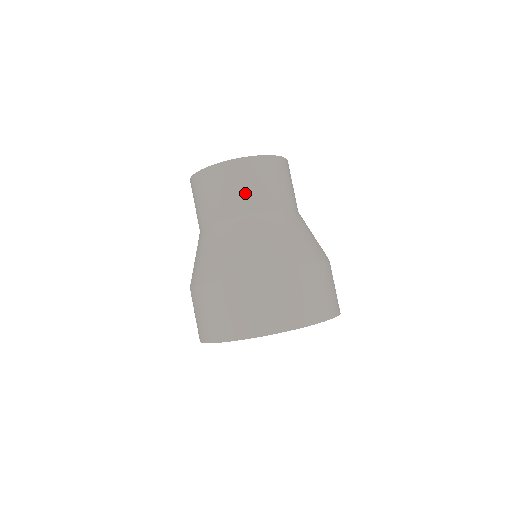
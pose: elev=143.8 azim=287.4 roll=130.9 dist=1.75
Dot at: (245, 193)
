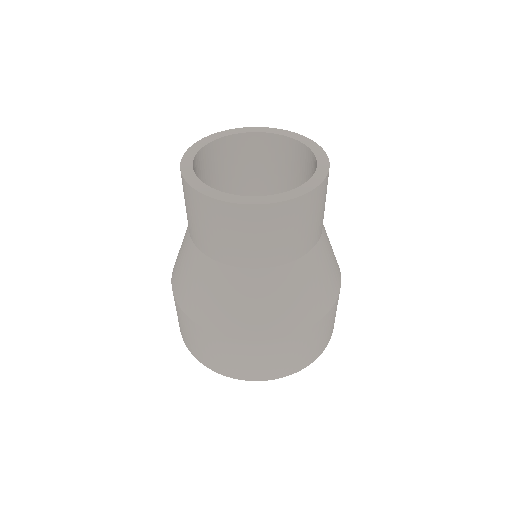
Dot at: (259, 246)
